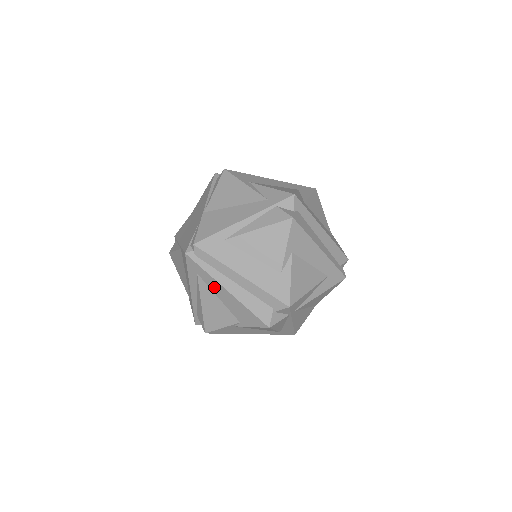
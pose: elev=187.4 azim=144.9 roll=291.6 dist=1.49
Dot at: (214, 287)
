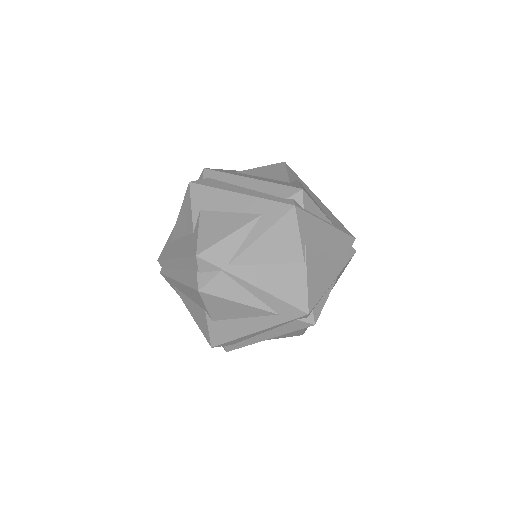
Dot at: (179, 287)
